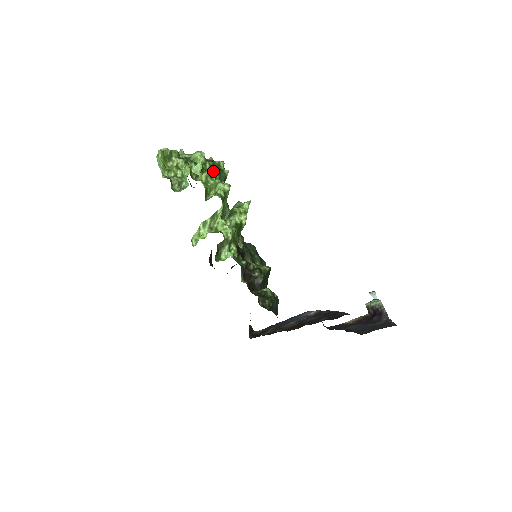
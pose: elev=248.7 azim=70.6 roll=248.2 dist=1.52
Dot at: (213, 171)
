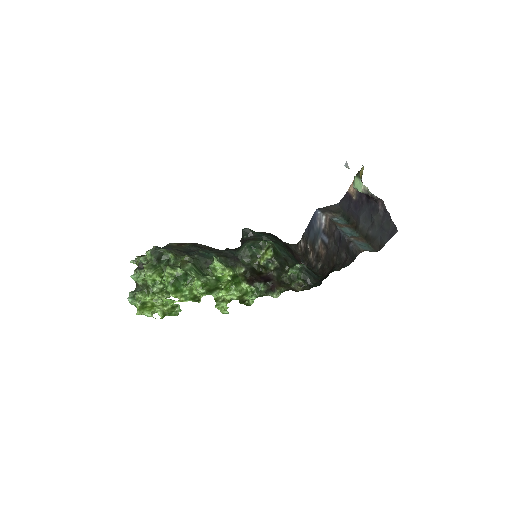
Dot at: (177, 288)
